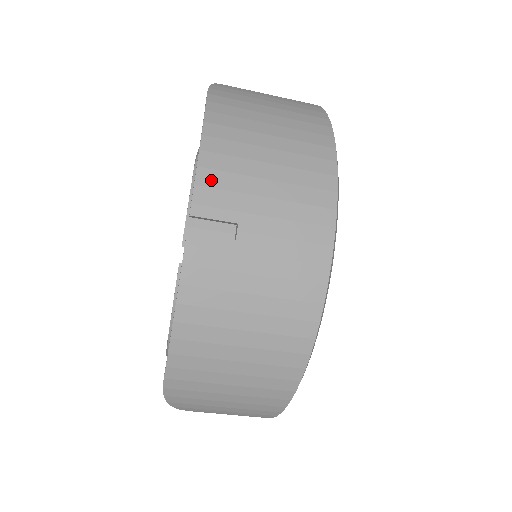
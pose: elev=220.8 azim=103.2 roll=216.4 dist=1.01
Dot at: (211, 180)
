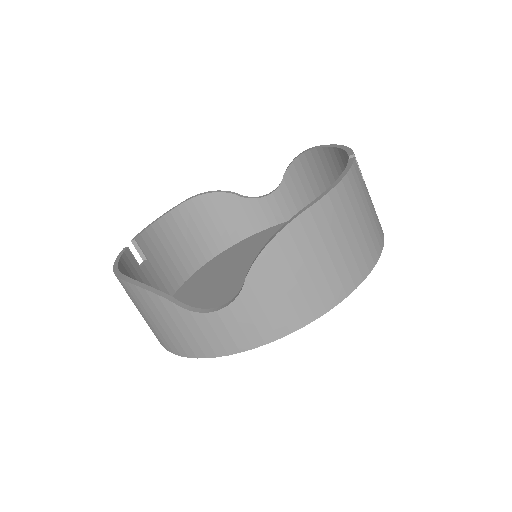
Dot at: occluded
